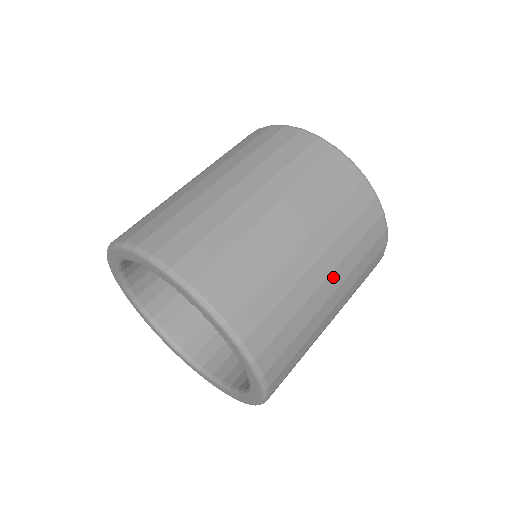
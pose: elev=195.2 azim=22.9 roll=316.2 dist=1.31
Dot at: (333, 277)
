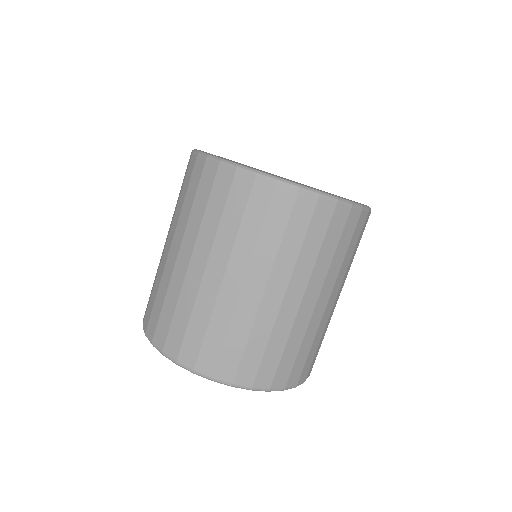
Dot at: (339, 292)
